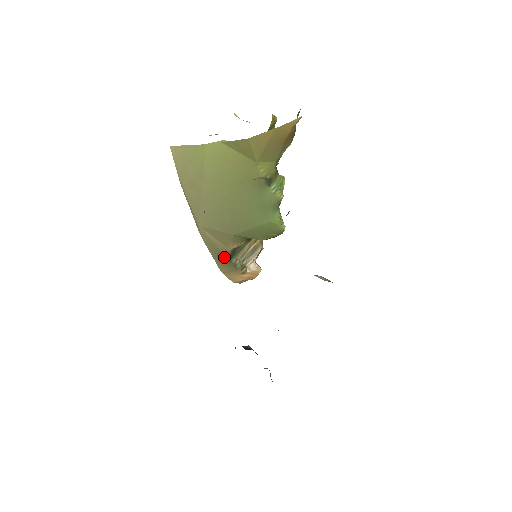
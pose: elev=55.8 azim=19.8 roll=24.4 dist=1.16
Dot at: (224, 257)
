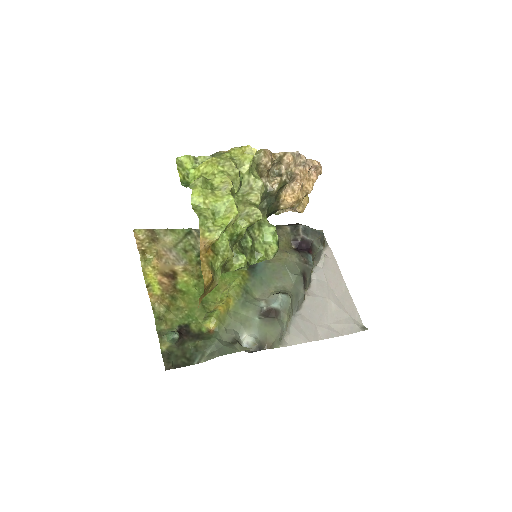
Dot at: occluded
